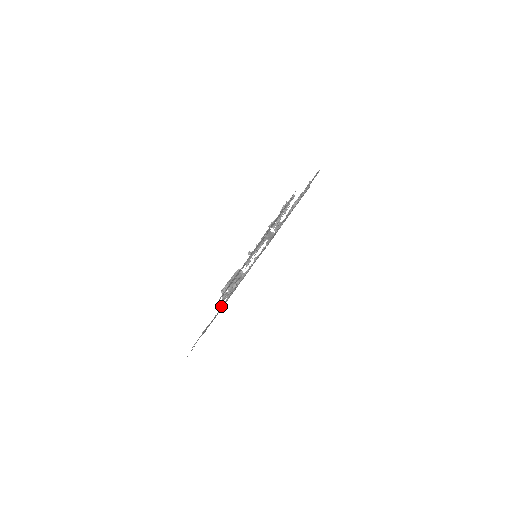
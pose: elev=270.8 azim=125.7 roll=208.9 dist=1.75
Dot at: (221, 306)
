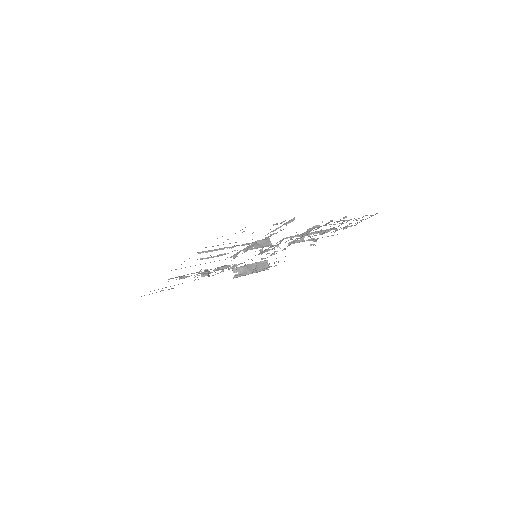
Dot at: occluded
